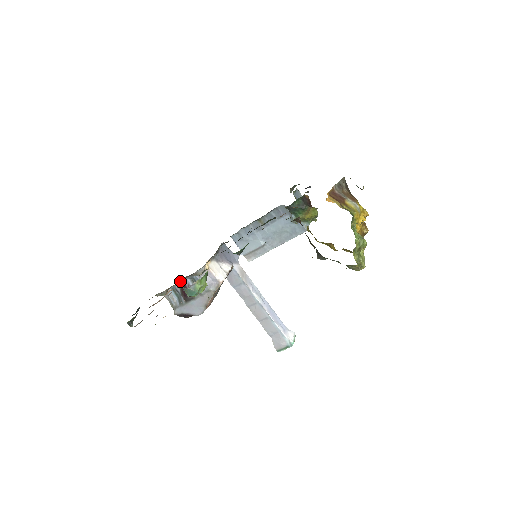
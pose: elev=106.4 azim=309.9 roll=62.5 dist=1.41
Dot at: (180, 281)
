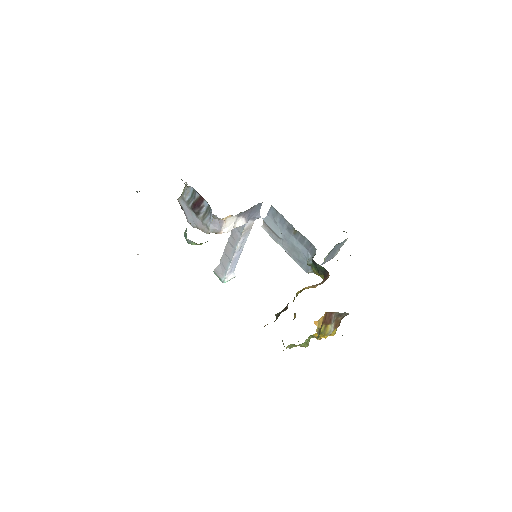
Dot at: occluded
